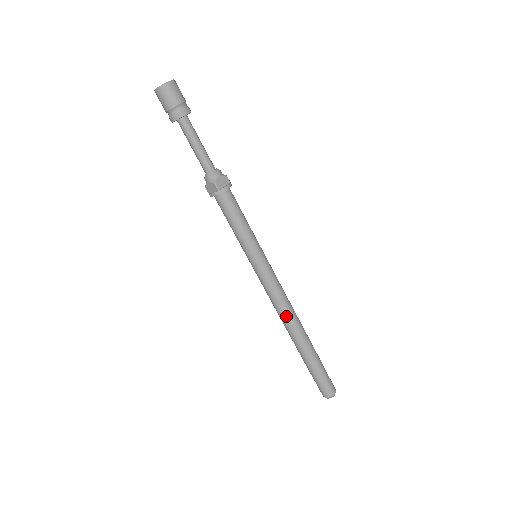
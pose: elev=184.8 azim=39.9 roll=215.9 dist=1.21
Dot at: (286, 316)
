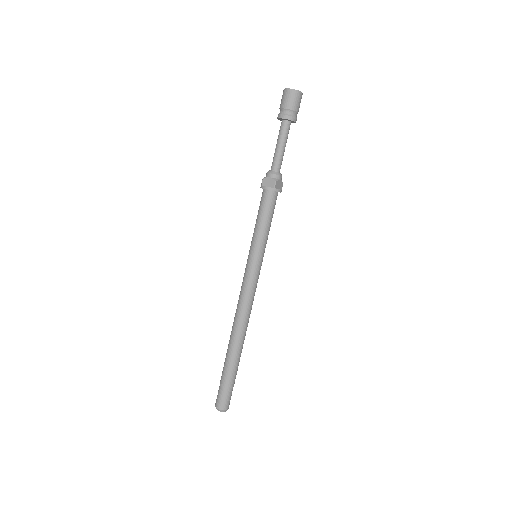
Dot at: (243, 318)
